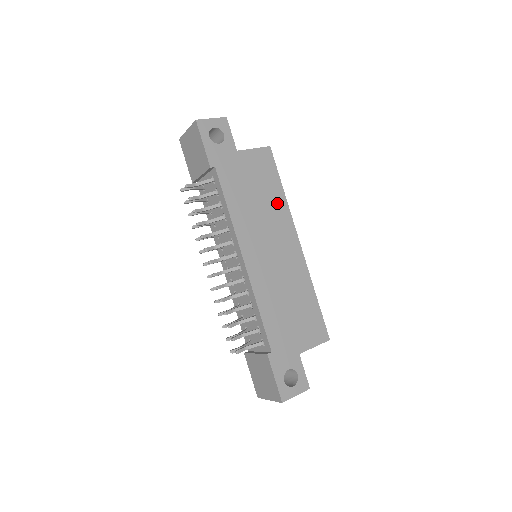
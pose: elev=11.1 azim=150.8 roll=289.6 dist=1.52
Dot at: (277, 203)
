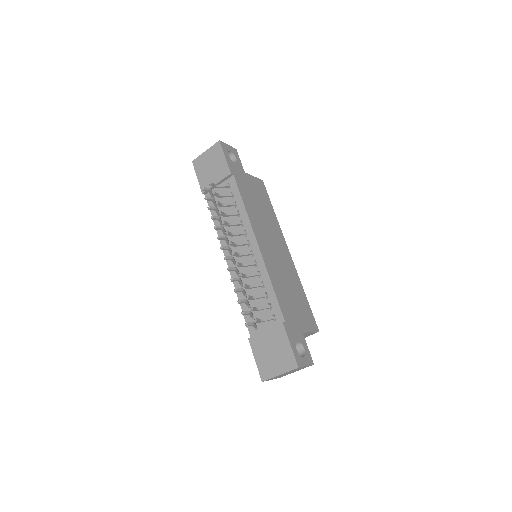
Dot at: (272, 218)
